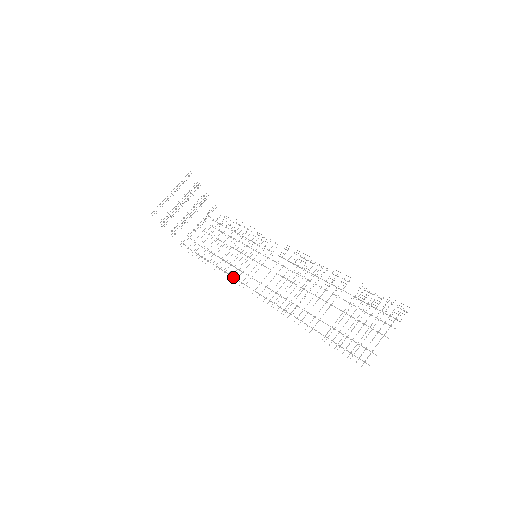
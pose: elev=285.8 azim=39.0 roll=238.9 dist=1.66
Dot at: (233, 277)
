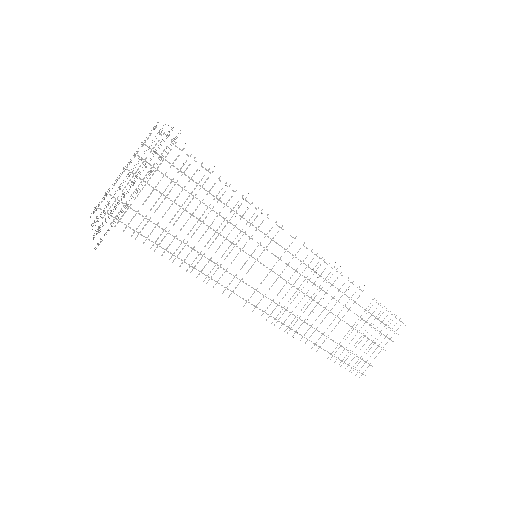
Dot at: (211, 279)
